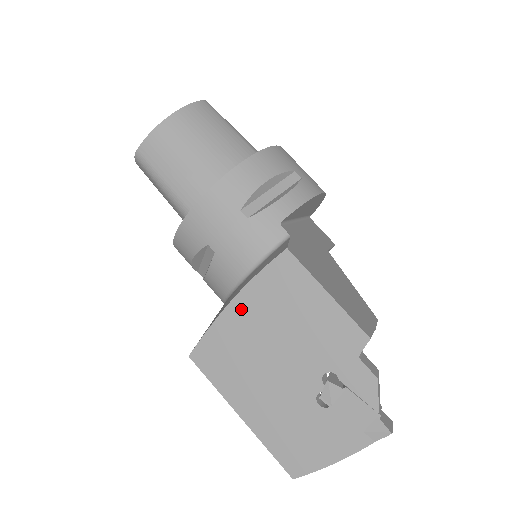
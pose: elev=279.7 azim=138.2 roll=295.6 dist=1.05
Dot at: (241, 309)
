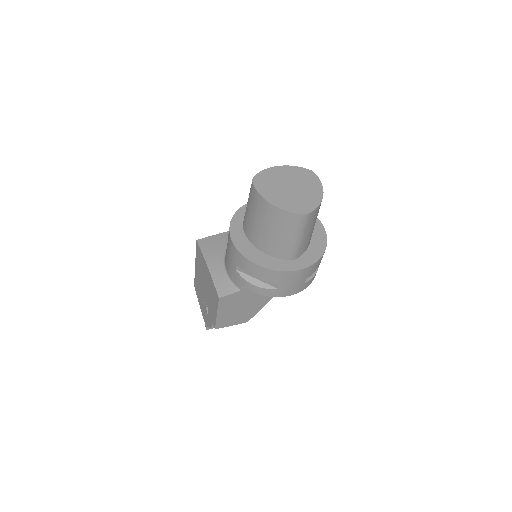
Dot at: (207, 271)
